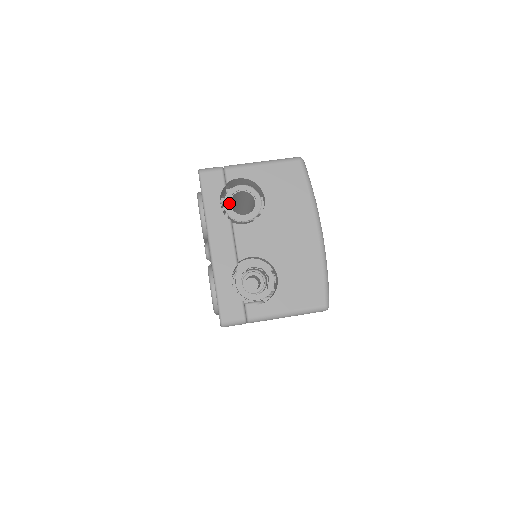
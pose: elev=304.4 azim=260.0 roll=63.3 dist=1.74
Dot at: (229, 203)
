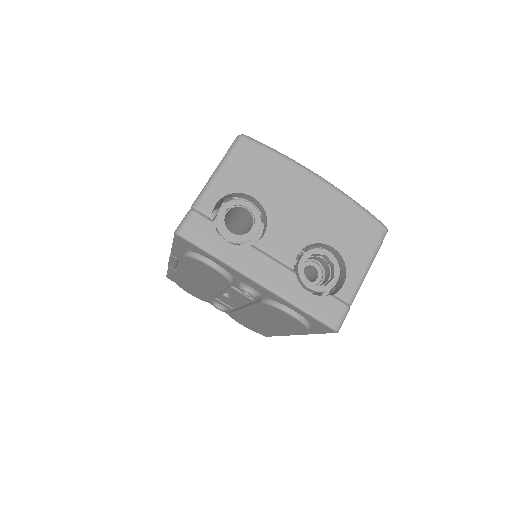
Dot at: (229, 233)
